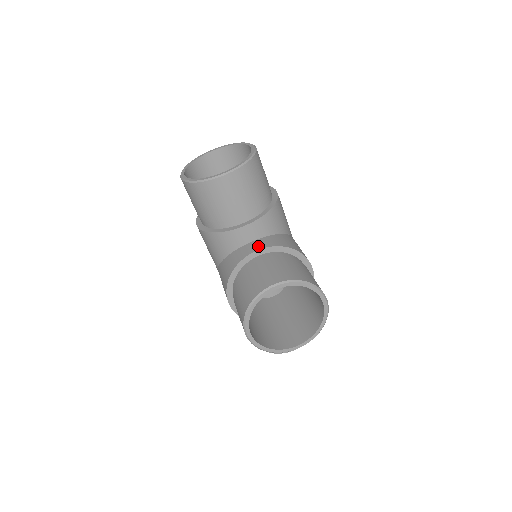
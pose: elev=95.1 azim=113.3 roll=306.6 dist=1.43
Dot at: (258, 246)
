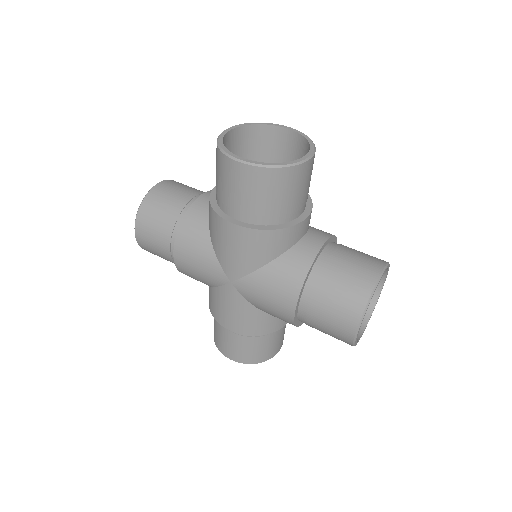
Dot at: occluded
